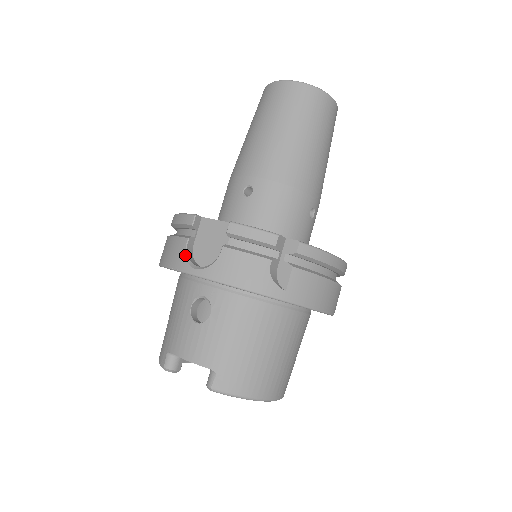
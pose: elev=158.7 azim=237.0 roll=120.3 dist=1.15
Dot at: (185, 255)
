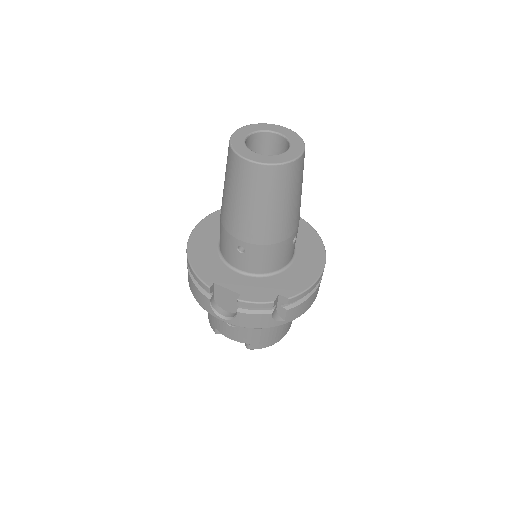
Dot at: (211, 308)
